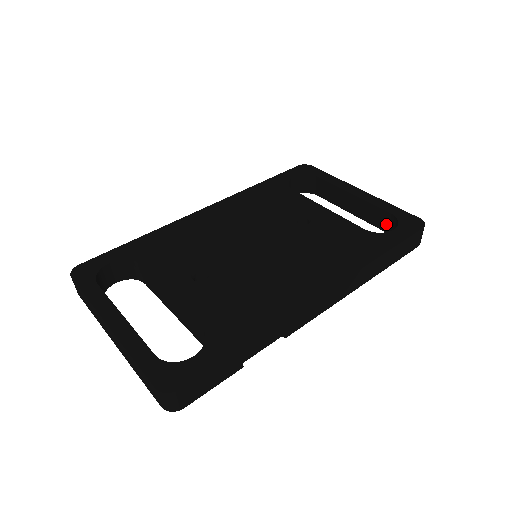
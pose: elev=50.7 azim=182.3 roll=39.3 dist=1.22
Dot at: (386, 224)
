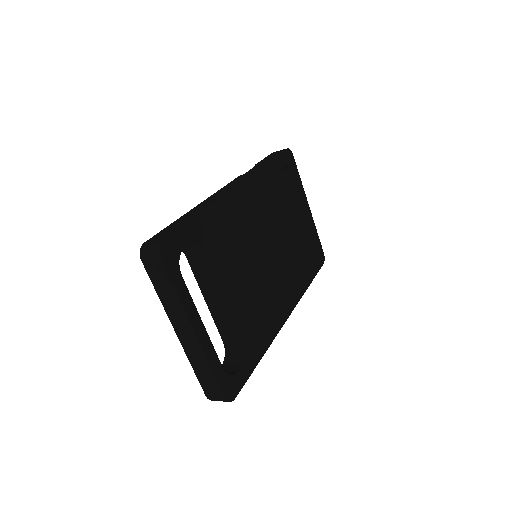
Dot at: (306, 242)
